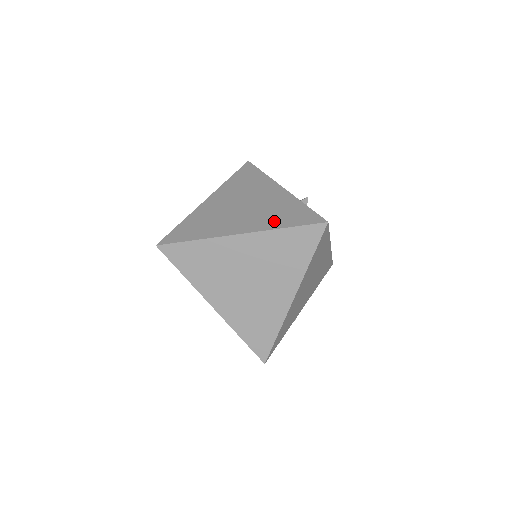
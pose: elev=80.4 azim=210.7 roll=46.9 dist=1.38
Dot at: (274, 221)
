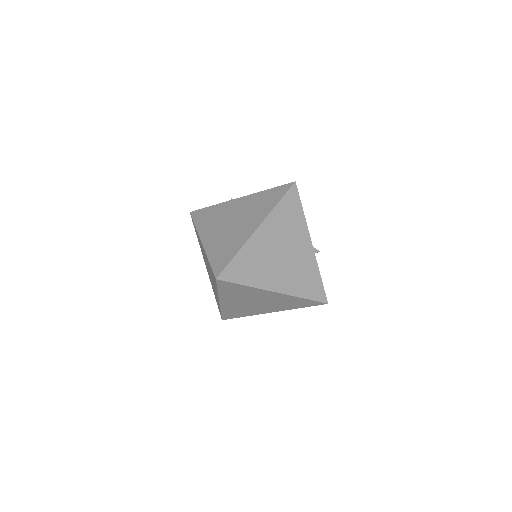
Dot at: (300, 287)
